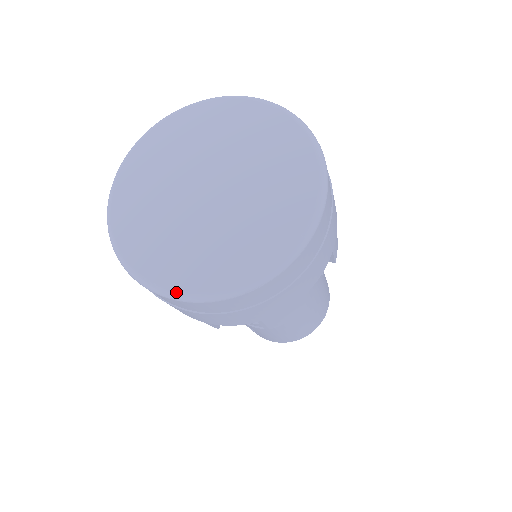
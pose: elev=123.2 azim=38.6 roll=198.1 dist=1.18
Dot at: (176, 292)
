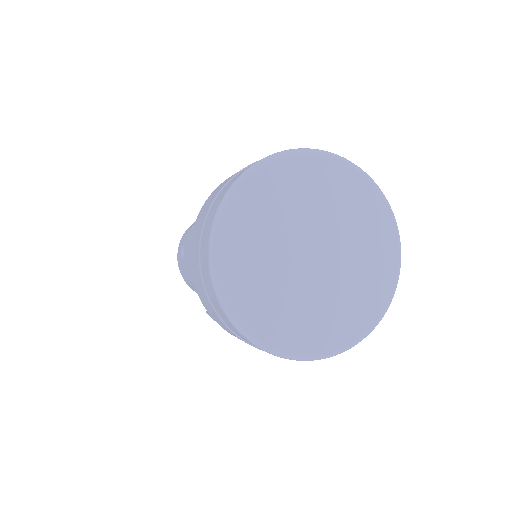
Dot at: (219, 281)
